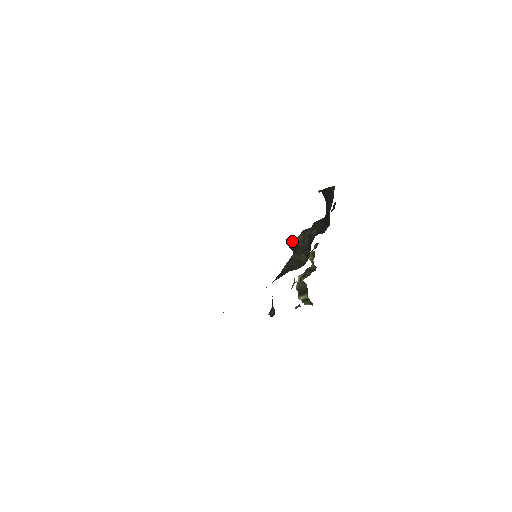
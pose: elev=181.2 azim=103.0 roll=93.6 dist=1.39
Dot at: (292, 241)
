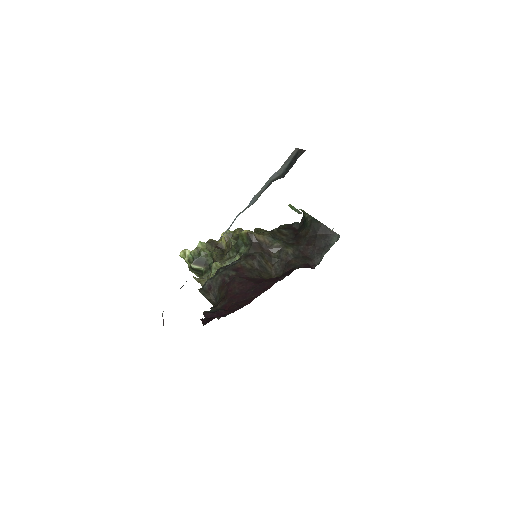
Dot at: (255, 236)
